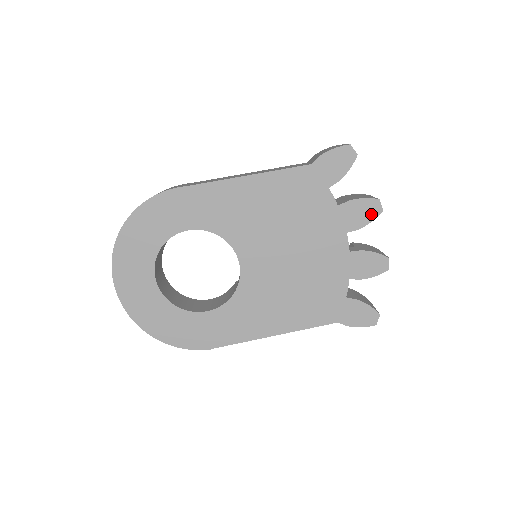
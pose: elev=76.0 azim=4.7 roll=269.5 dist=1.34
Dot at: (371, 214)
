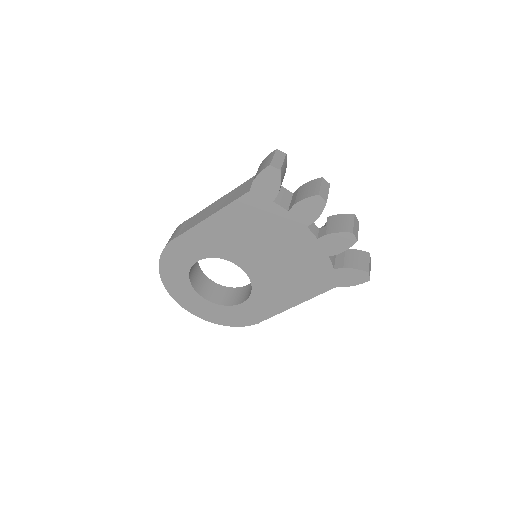
Dot at: (318, 207)
